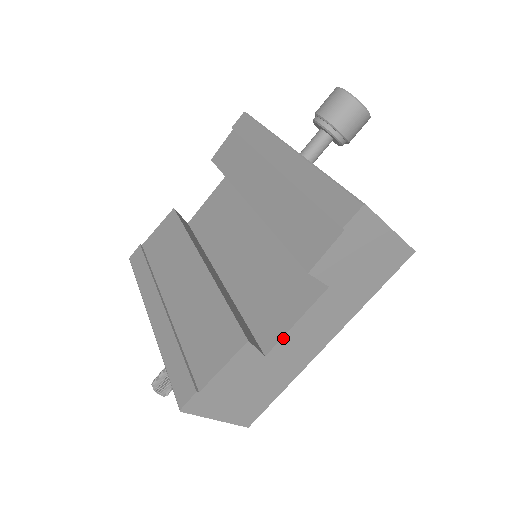
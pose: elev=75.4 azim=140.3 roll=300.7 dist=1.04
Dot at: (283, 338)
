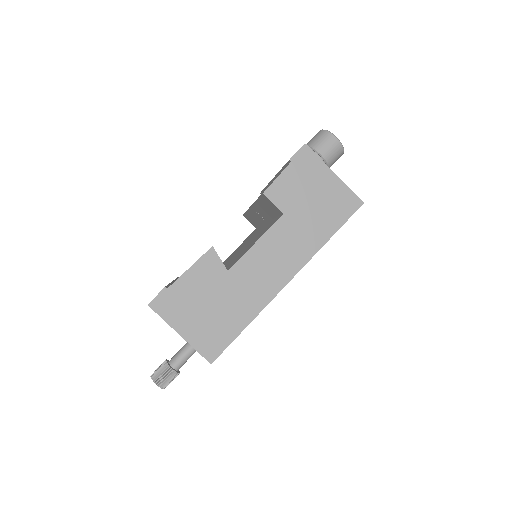
Dot at: (244, 256)
